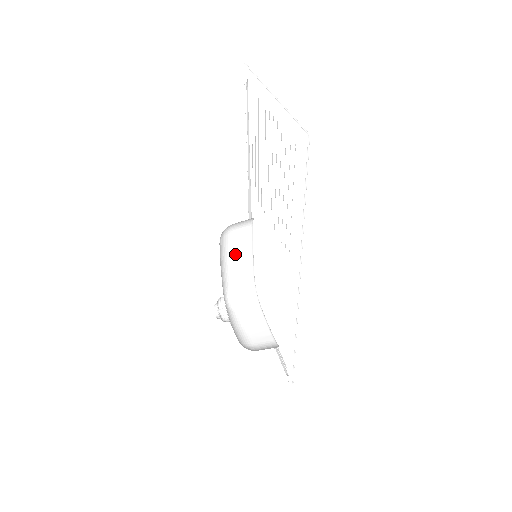
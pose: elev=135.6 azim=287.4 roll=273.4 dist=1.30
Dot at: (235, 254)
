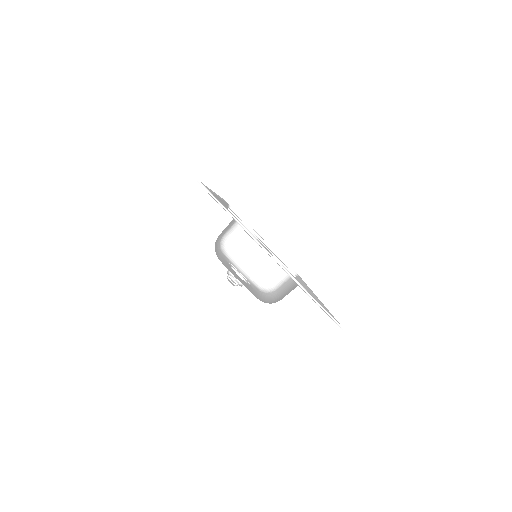
Dot at: occluded
